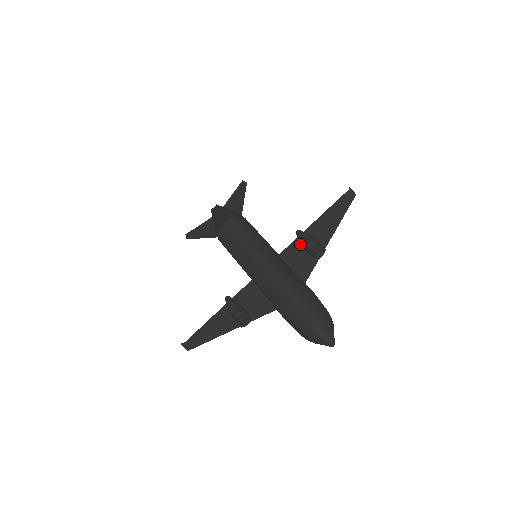
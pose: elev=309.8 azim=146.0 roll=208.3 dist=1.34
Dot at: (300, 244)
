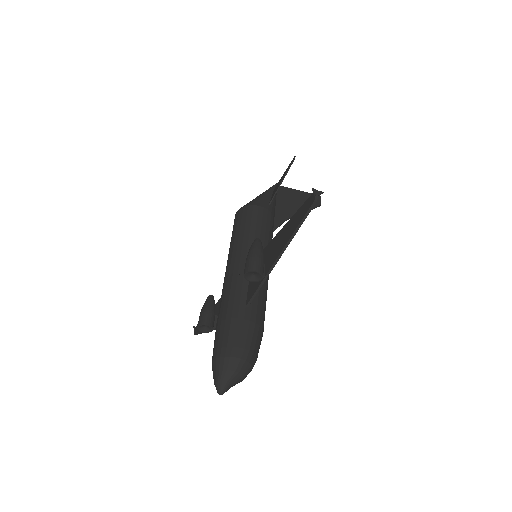
Dot at: occluded
